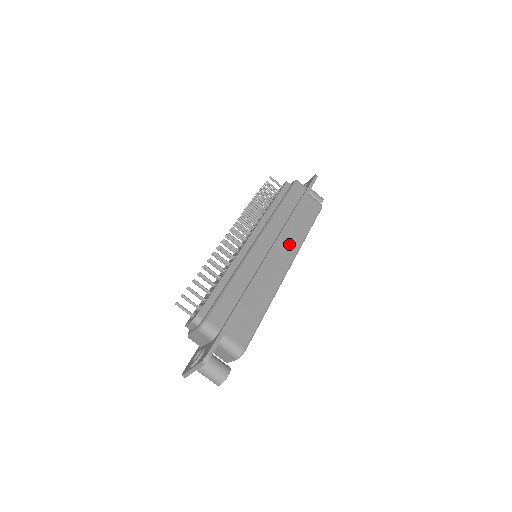
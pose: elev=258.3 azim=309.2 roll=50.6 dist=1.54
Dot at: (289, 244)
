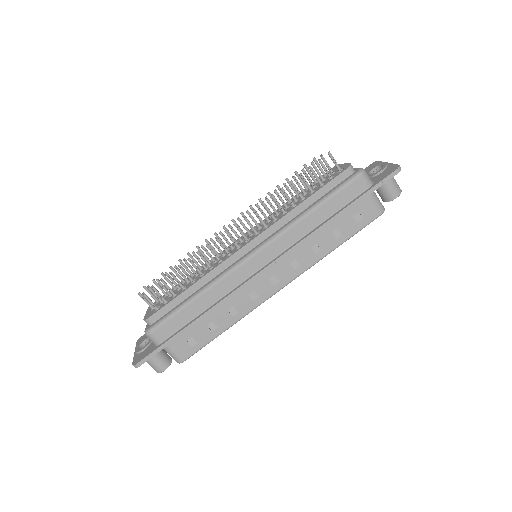
Dot at: (297, 261)
